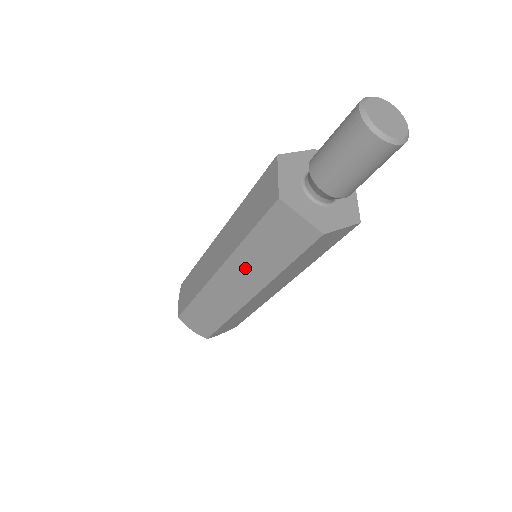
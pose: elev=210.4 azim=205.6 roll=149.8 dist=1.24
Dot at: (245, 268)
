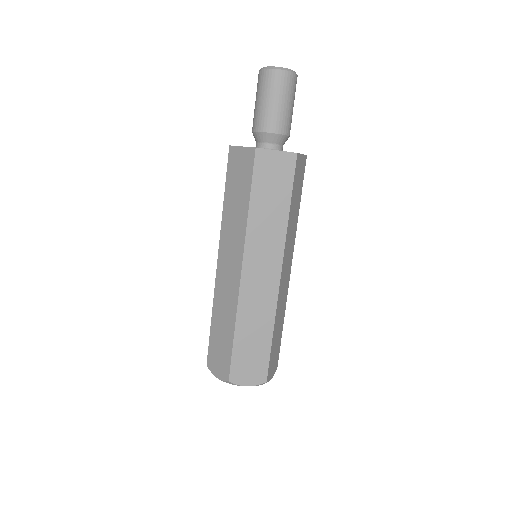
Dot at: (230, 236)
